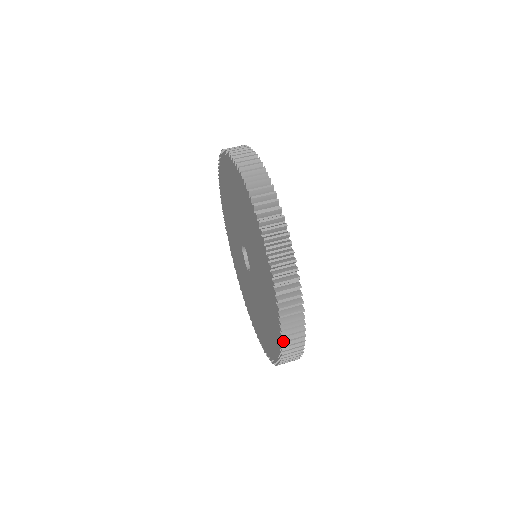
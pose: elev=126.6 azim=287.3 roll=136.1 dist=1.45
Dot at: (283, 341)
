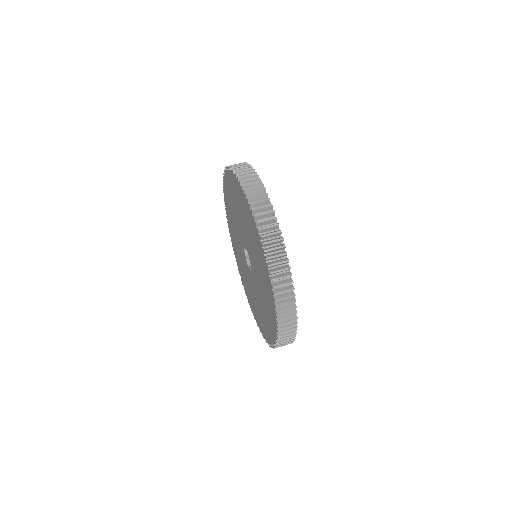
Dot at: (279, 338)
